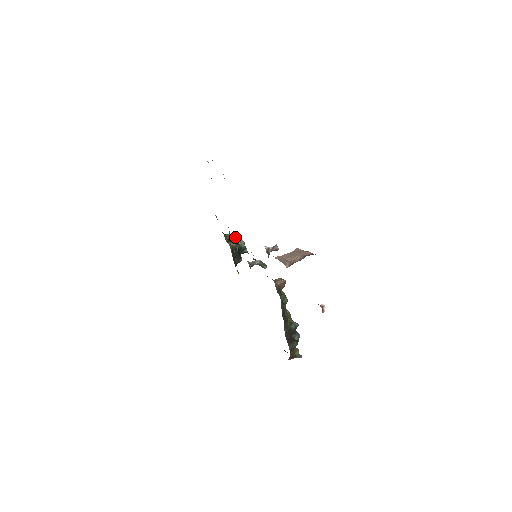
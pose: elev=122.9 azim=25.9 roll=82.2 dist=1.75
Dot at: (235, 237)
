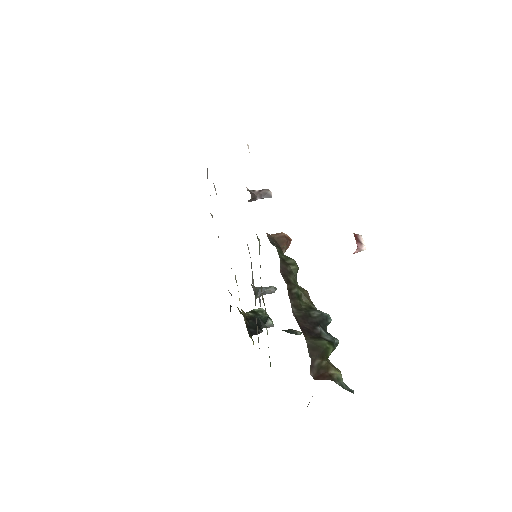
Dot at: (254, 309)
